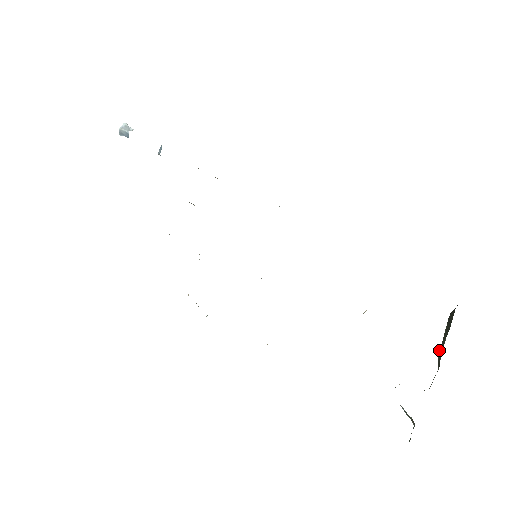
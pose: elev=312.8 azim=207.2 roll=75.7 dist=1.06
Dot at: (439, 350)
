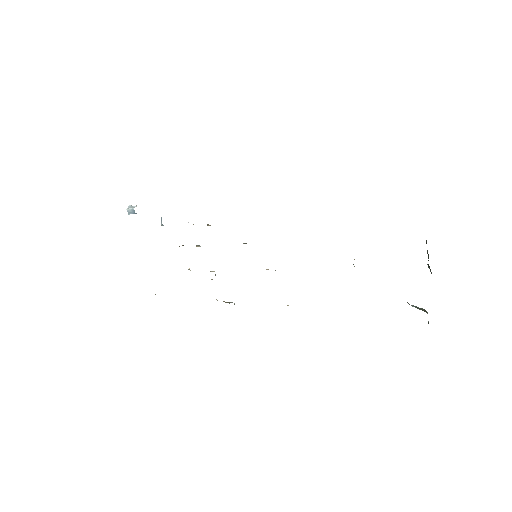
Dot at: occluded
